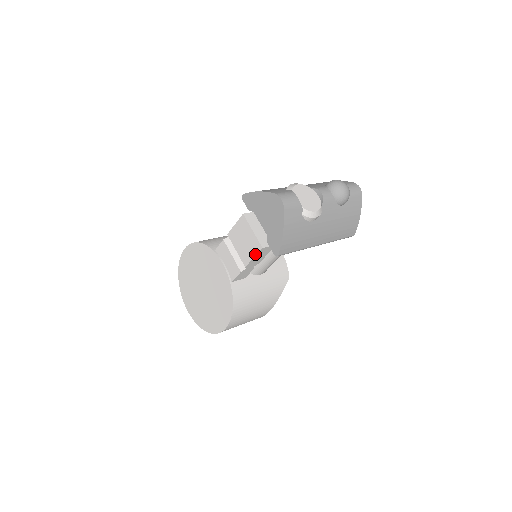
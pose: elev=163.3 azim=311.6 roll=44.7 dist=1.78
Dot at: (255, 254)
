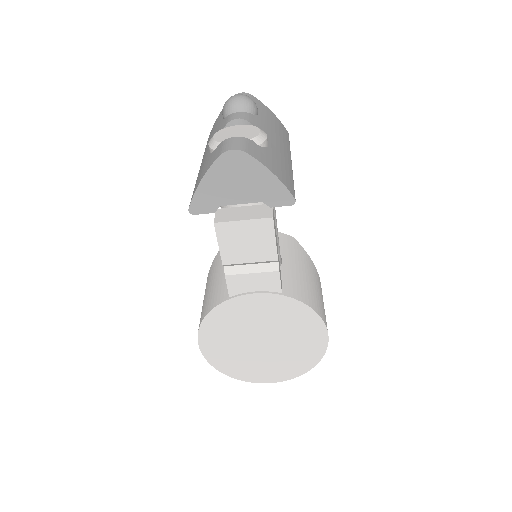
Dot at: (273, 234)
